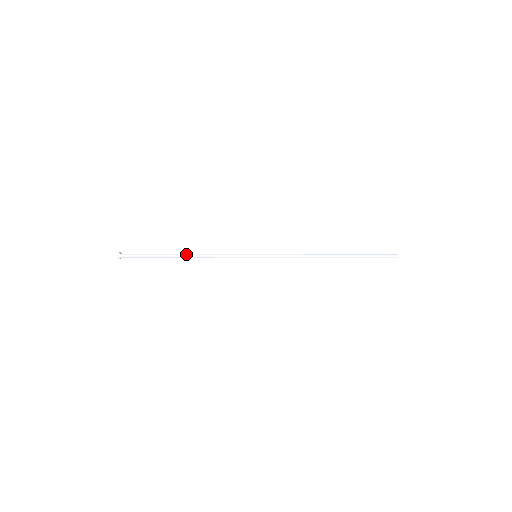
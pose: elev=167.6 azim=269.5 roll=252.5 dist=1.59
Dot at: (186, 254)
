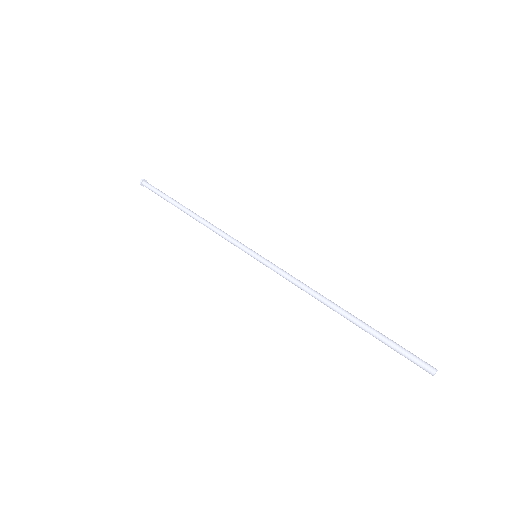
Dot at: (193, 212)
